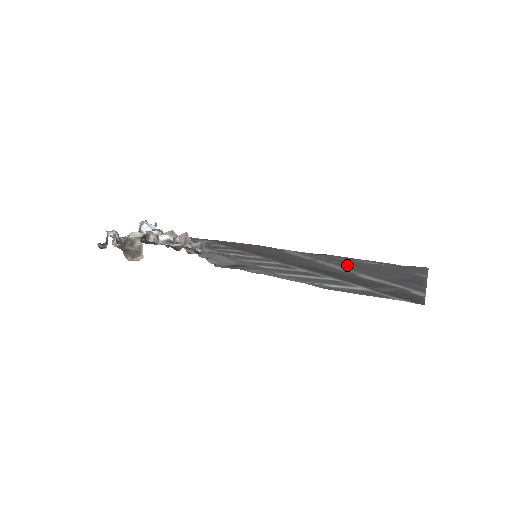
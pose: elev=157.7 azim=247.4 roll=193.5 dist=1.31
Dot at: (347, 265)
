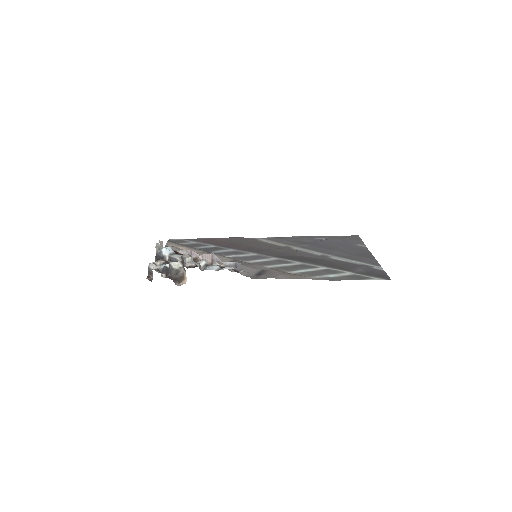
Dot at: (313, 247)
